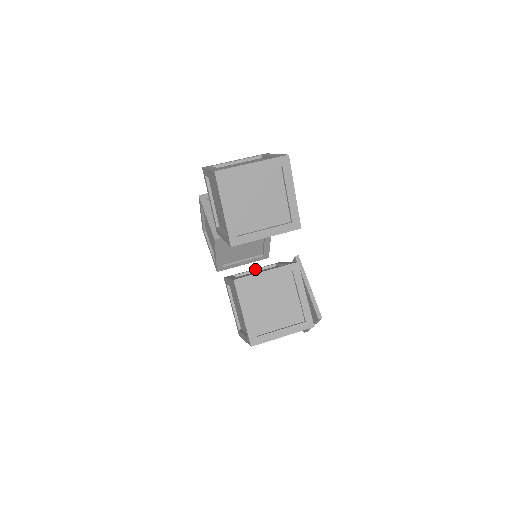
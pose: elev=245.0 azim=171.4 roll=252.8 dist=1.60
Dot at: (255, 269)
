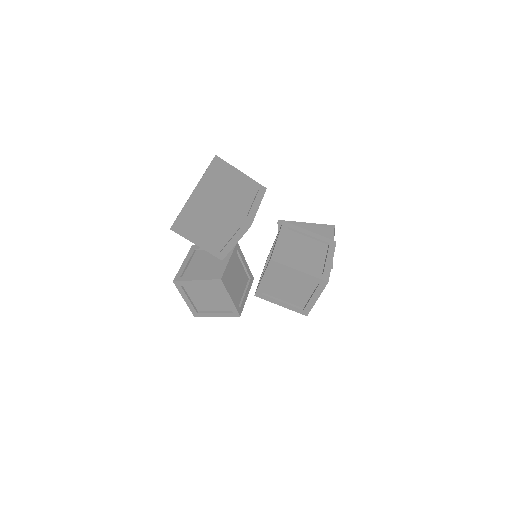
Dot at: (263, 271)
